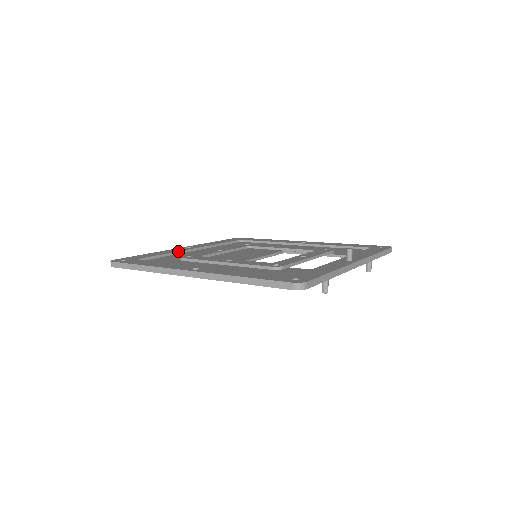
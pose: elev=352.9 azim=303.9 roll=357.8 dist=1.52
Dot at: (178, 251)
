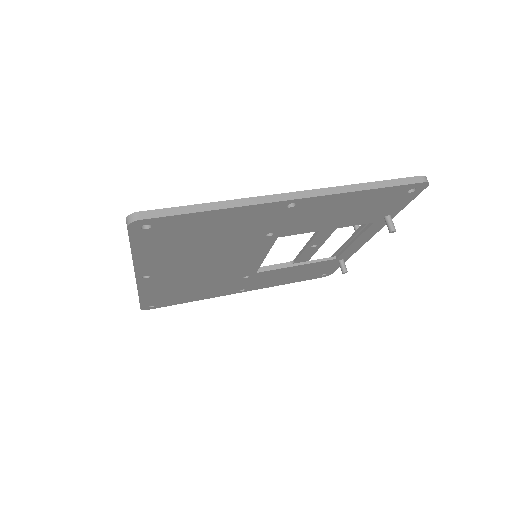
Dot at: occluded
